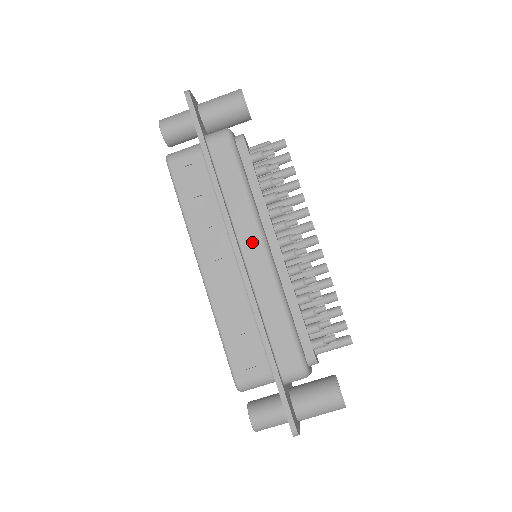
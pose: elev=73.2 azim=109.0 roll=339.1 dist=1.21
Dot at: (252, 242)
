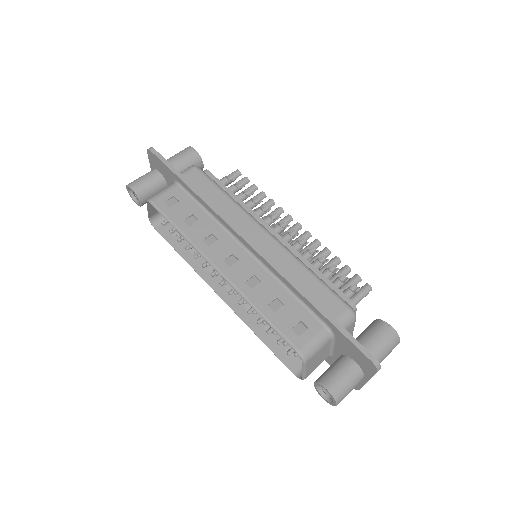
Dot at: (253, 230)
